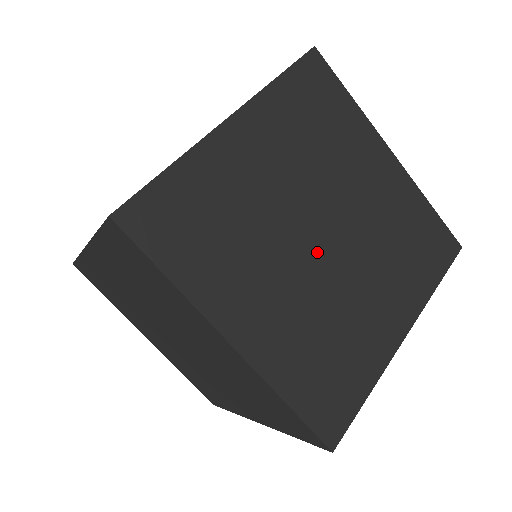
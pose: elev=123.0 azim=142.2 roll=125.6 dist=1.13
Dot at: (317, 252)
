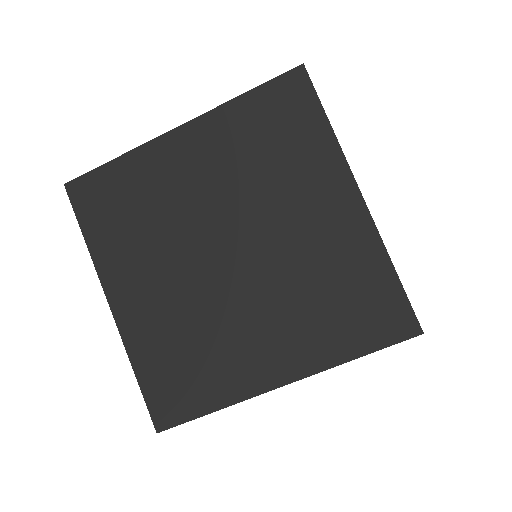
Dot at: occluded
